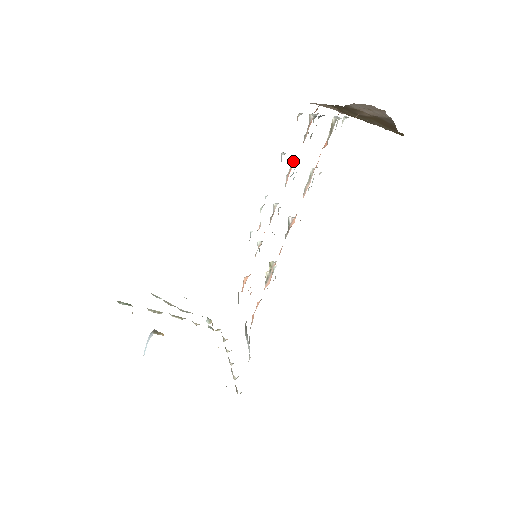
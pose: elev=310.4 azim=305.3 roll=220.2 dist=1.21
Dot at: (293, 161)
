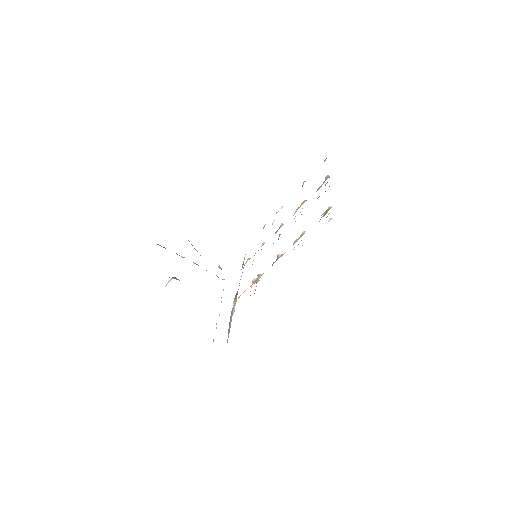
Dot at: (305, 200)
